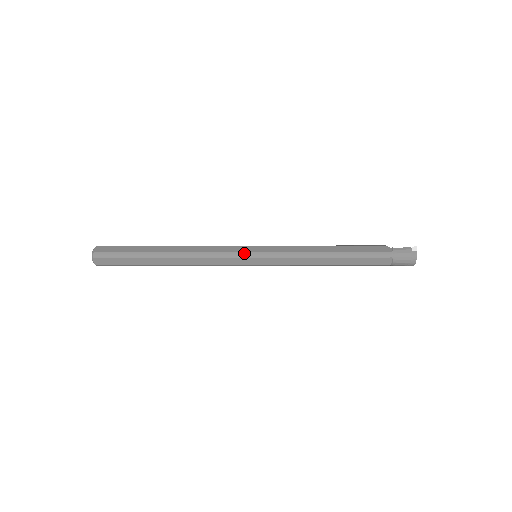
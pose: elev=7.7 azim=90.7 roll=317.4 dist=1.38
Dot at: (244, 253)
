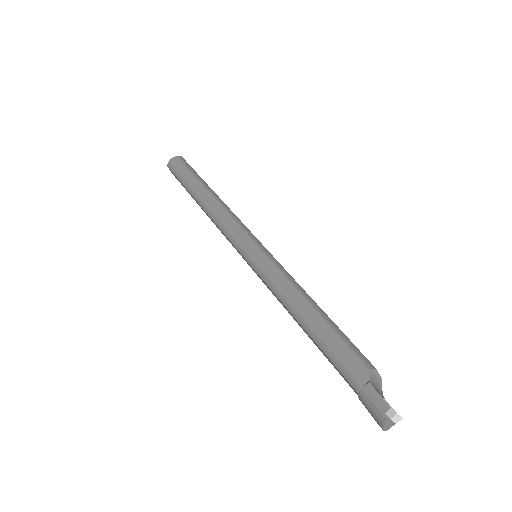
Dot at: (239, 246)
